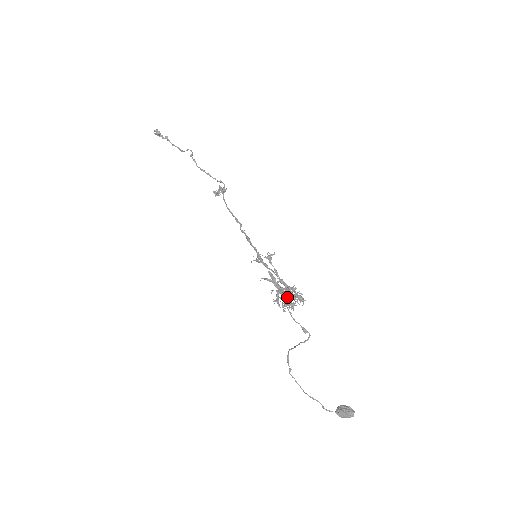
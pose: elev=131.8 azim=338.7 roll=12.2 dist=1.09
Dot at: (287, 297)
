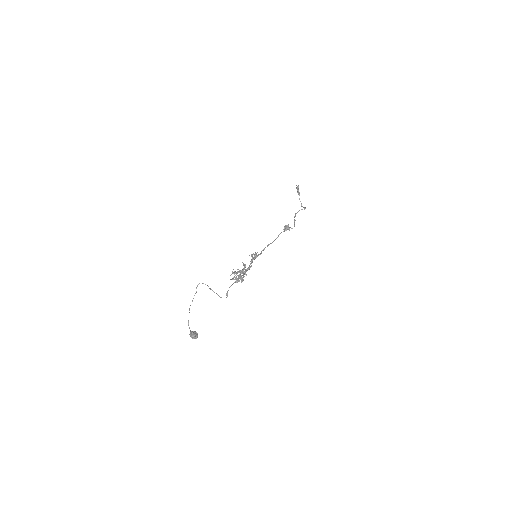
Dot at: occluded
